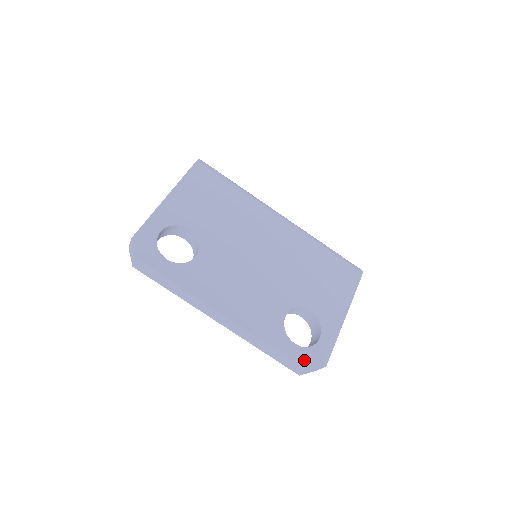
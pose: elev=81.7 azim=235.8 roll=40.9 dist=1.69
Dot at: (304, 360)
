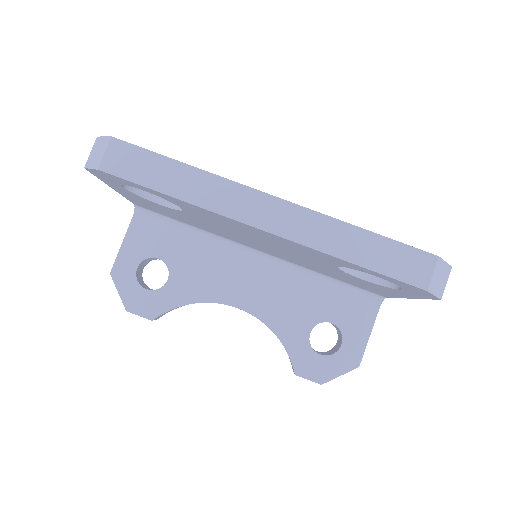
Dot at: occluded
